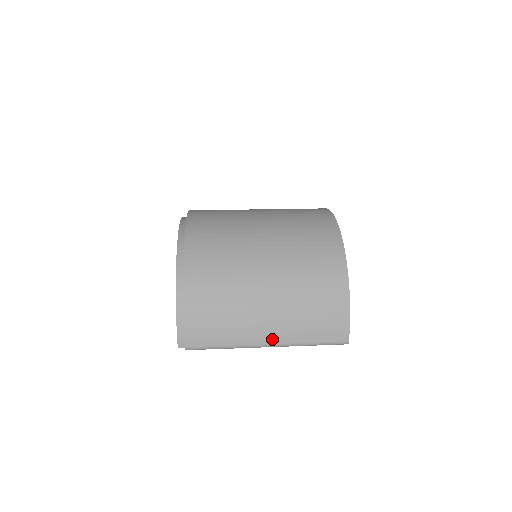
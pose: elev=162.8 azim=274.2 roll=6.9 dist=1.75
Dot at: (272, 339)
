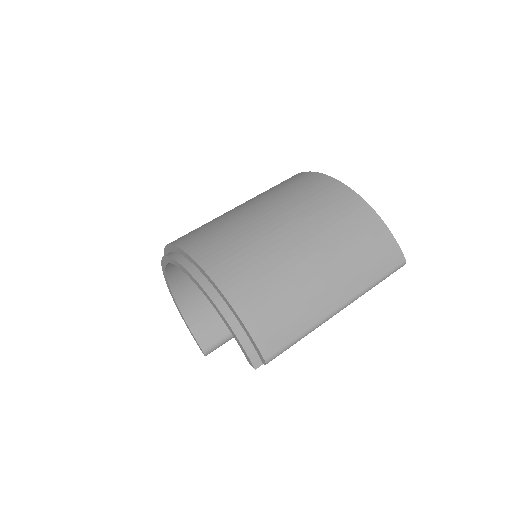
Dot at: (341, 298)
